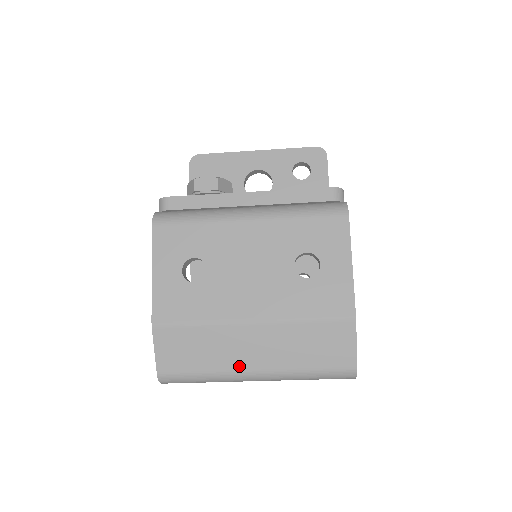
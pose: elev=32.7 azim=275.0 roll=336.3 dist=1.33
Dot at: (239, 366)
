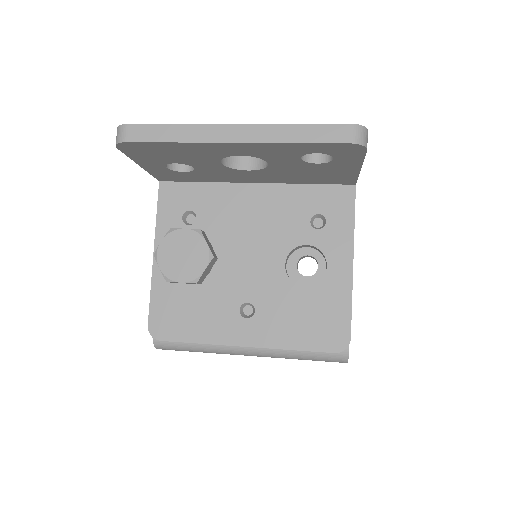
Dot at: occluded
